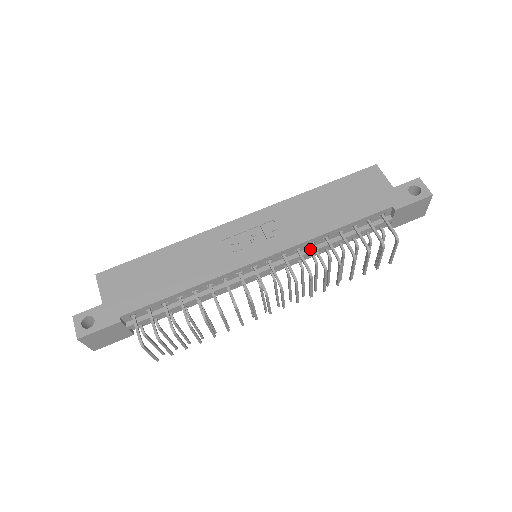
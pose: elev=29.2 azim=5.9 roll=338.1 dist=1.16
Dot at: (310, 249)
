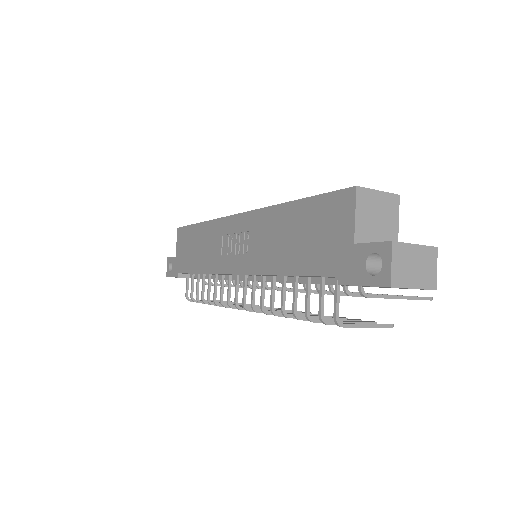
Dot at: (278, 278)
